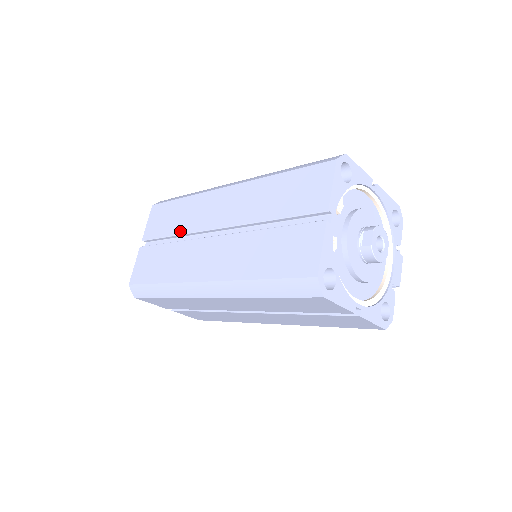
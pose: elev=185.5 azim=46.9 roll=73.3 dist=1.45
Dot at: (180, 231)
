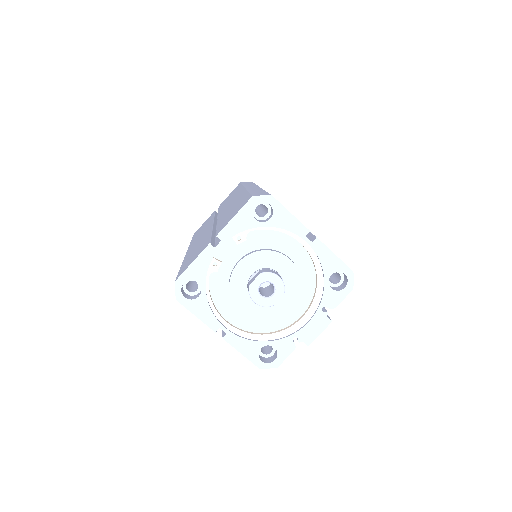
Dot at: (220, 209)
